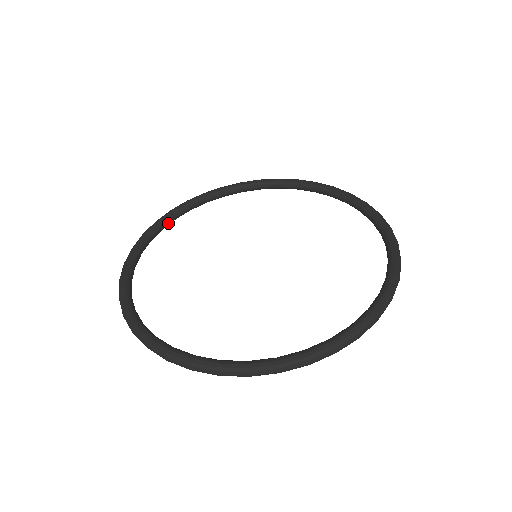
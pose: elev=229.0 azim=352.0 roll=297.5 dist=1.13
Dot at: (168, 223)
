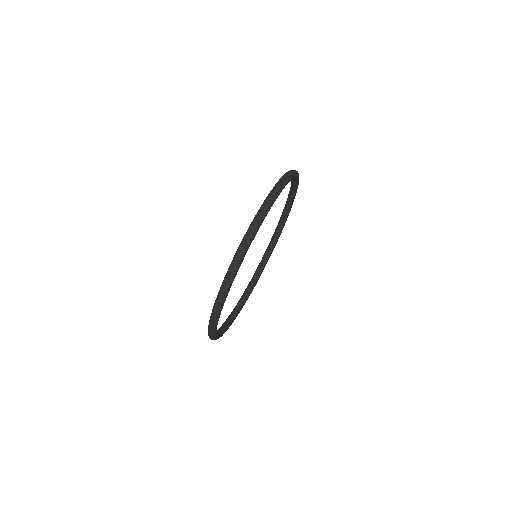
Dot at: occluded
